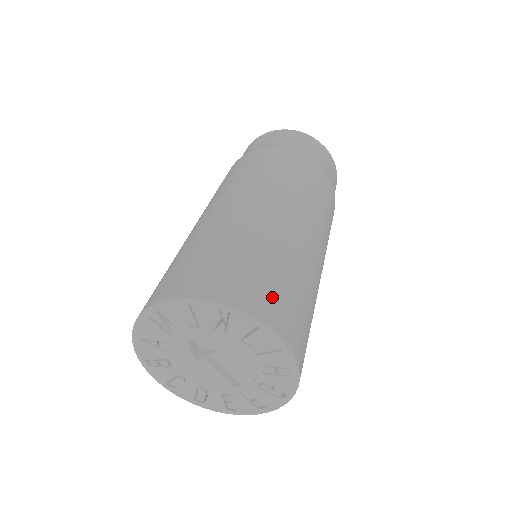
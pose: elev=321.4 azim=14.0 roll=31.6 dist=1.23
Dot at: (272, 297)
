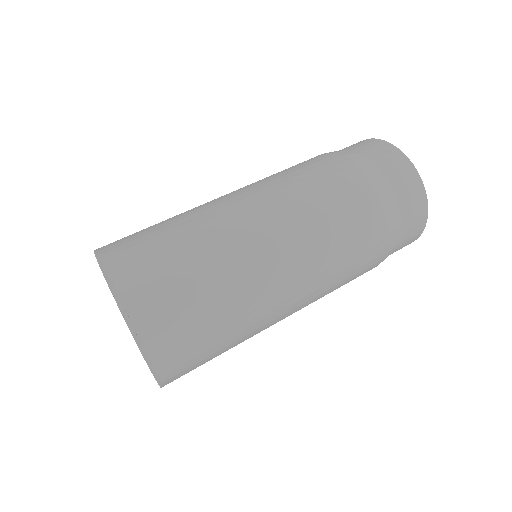
Dot at: (174, 327)
